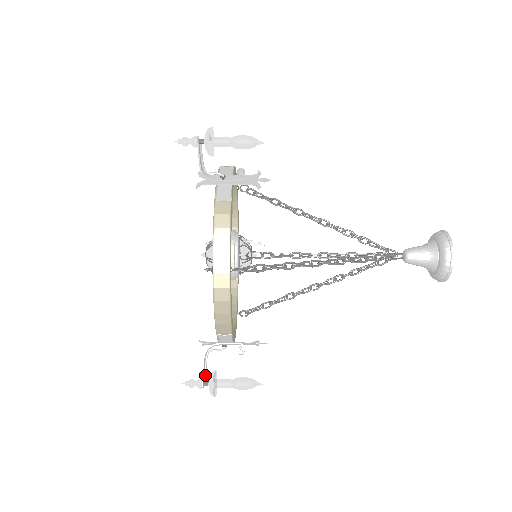
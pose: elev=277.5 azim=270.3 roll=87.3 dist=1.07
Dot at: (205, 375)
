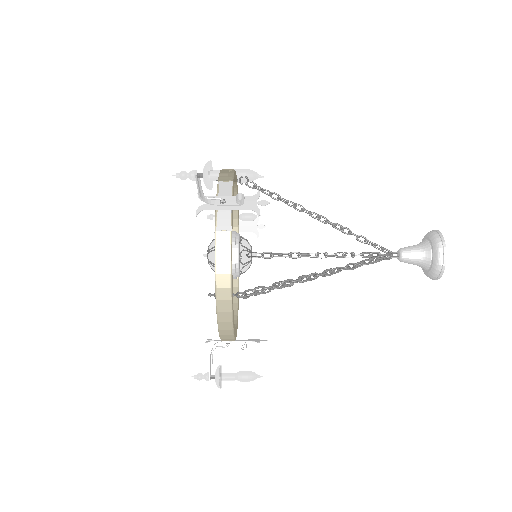
Dot at: (211, 369)
